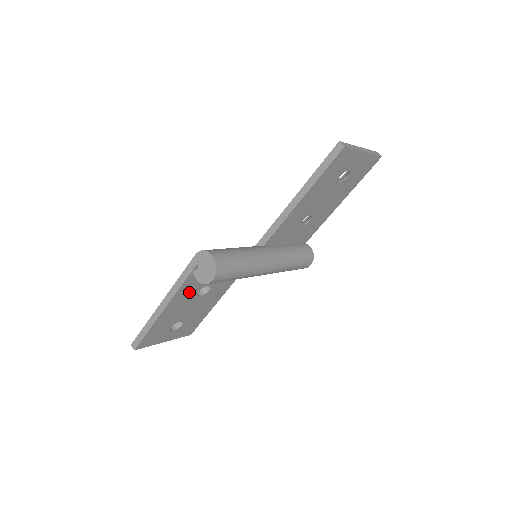
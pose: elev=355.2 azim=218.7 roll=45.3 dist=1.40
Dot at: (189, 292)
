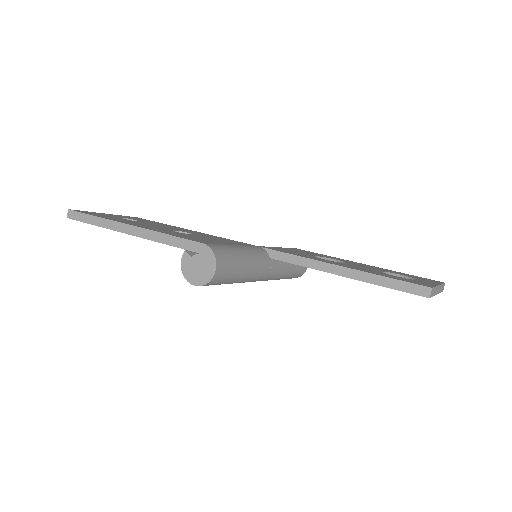
Dot at: occluded
